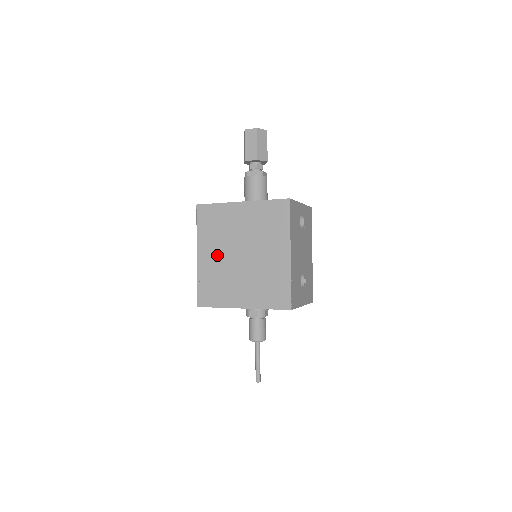
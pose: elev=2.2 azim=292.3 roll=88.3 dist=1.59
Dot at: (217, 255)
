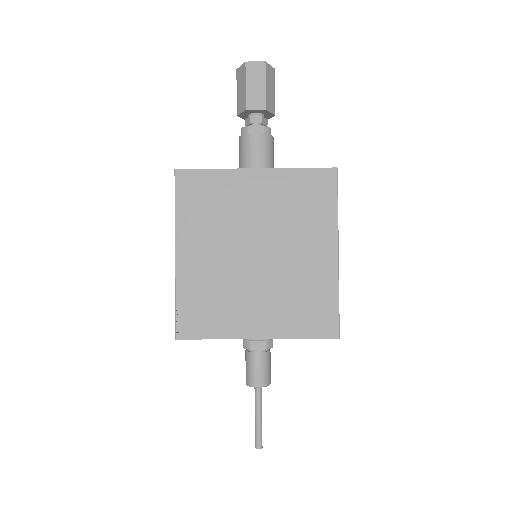
Dot at: (213, 253)
